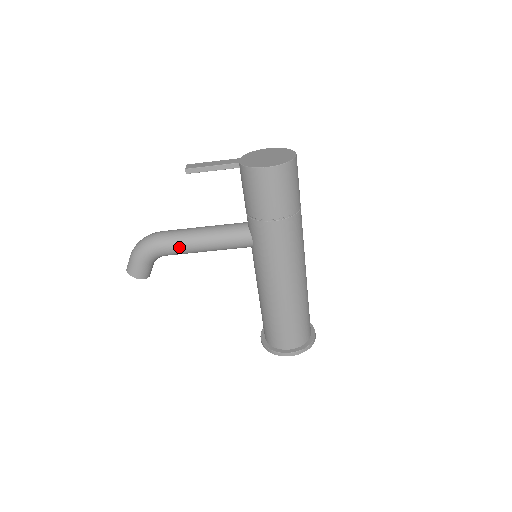
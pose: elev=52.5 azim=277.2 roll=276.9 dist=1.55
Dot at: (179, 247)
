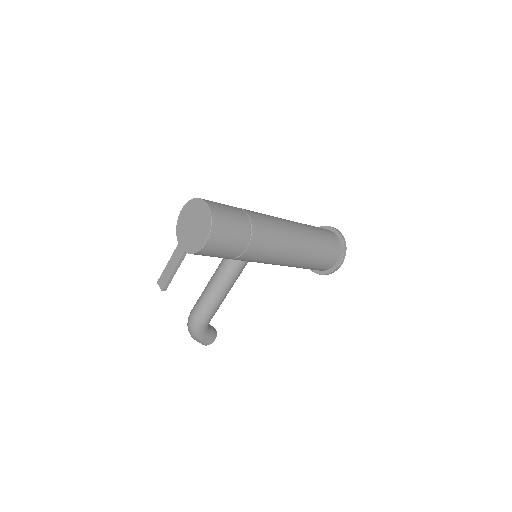
Dot at: (213, 311)
